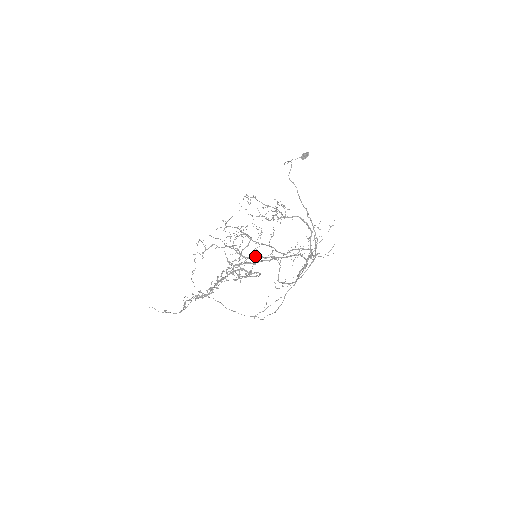
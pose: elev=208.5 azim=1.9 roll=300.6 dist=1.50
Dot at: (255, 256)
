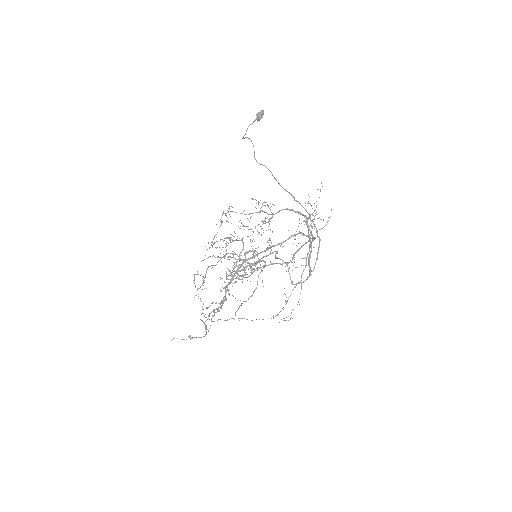
Dot at: (255, 255)
